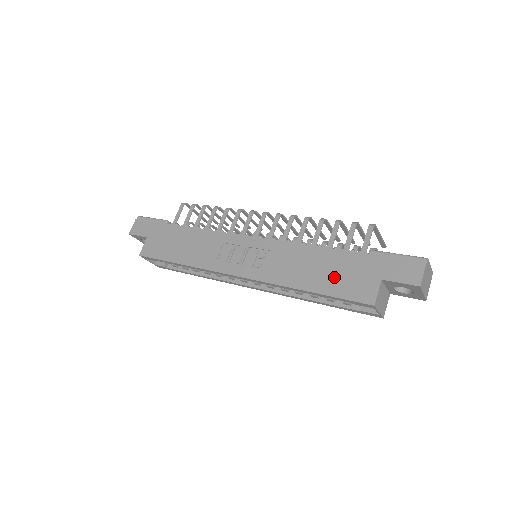
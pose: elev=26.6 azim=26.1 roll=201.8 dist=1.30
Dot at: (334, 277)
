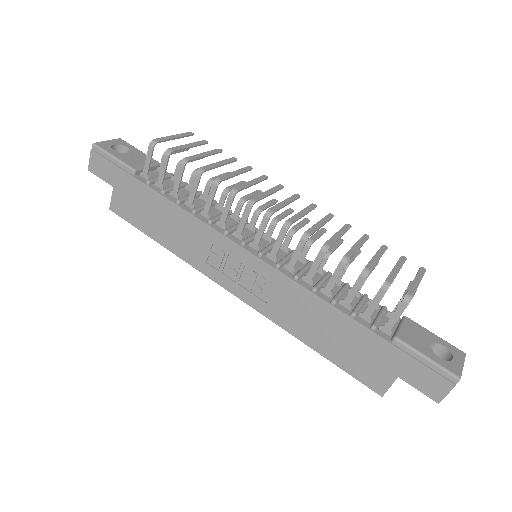
Dot at: (345, 349)
